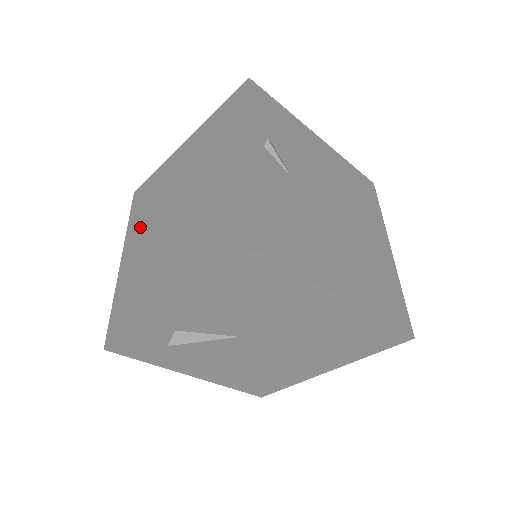
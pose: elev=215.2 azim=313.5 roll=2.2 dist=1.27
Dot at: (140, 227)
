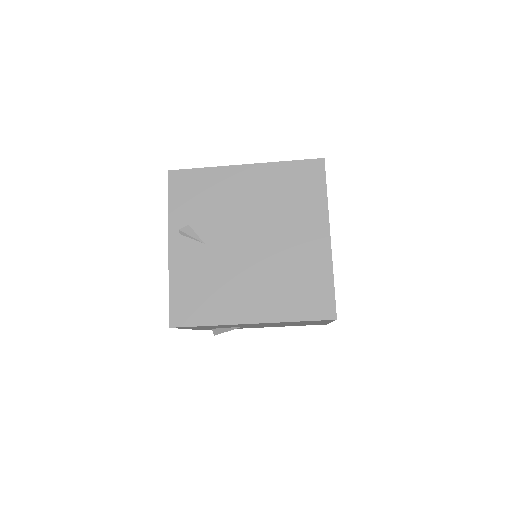
Dot at: occluded
